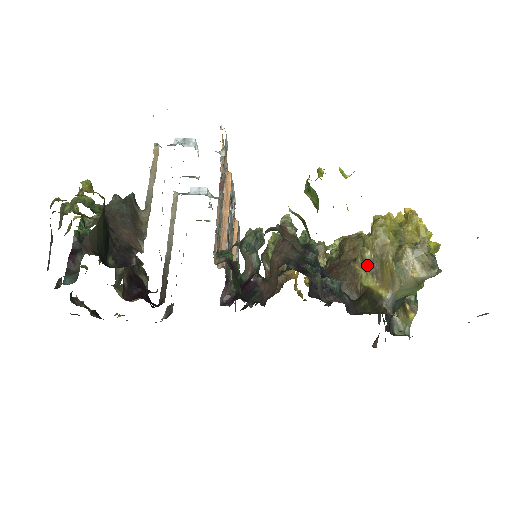
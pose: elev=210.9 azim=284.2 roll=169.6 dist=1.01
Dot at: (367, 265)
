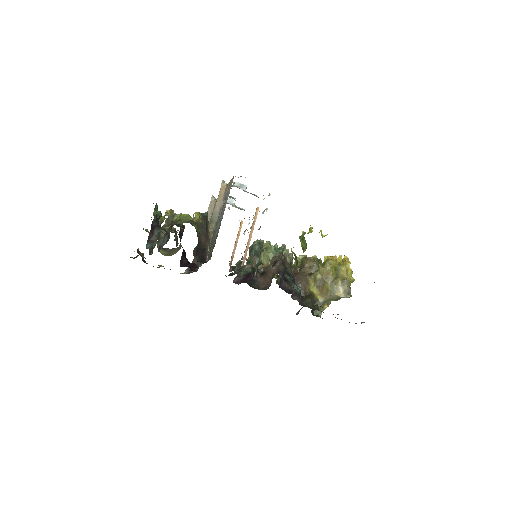
Dot at: (316, 281)
